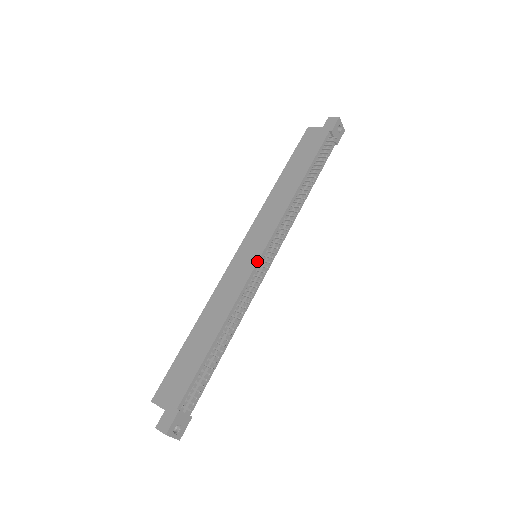
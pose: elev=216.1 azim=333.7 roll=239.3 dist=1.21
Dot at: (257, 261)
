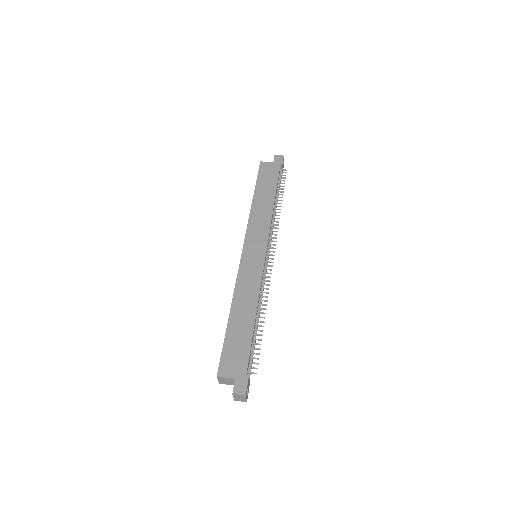
Dot at: (265, 258)
